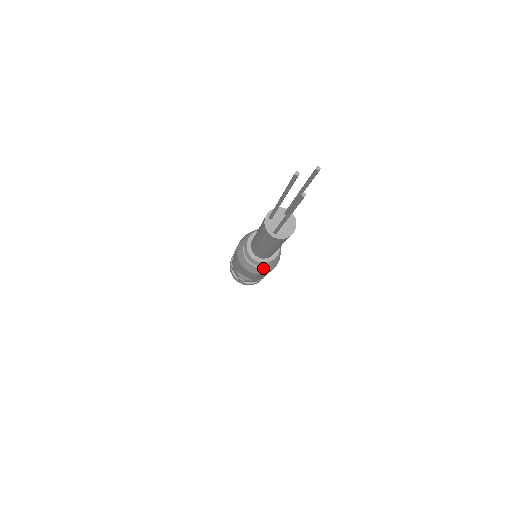
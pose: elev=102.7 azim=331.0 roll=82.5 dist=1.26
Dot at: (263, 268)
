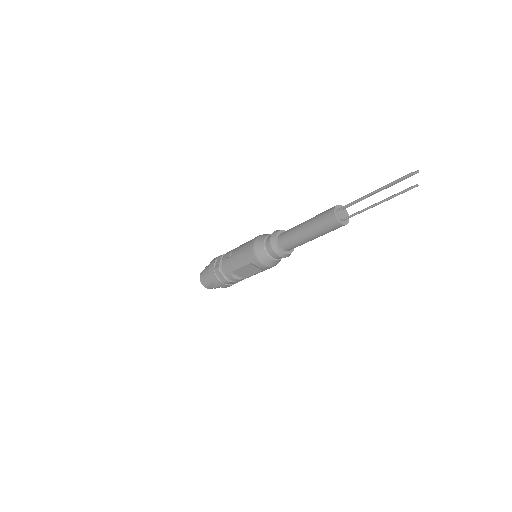
Dot at: (278, 261)
